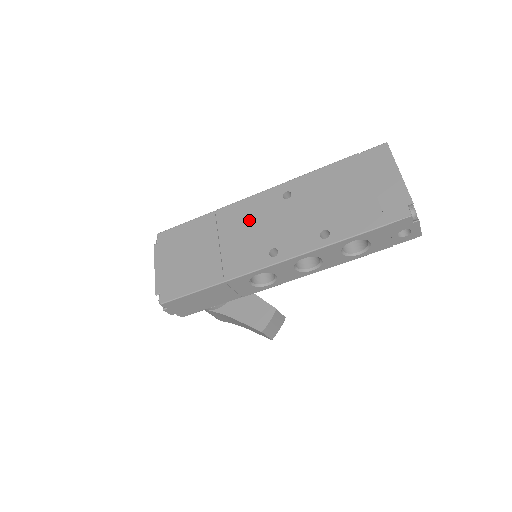
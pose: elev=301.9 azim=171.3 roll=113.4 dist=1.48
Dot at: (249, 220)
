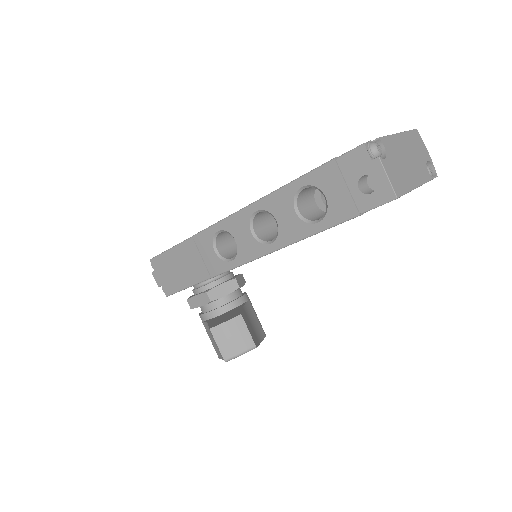
Dot at: occluded
